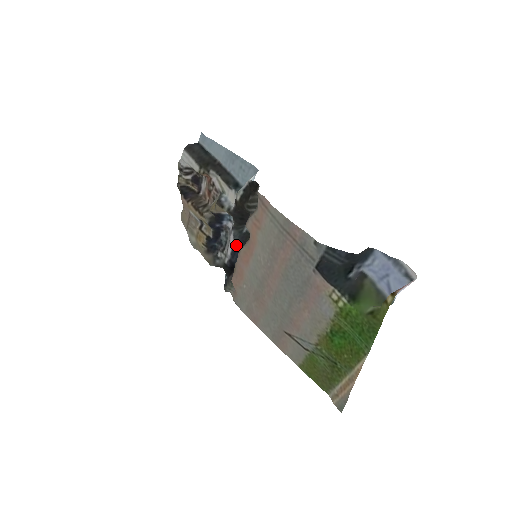
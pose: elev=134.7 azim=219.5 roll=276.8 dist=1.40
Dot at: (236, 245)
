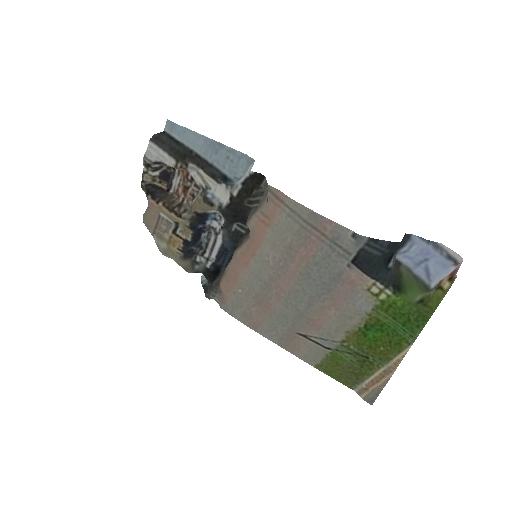
Dot at: (225, 246)
